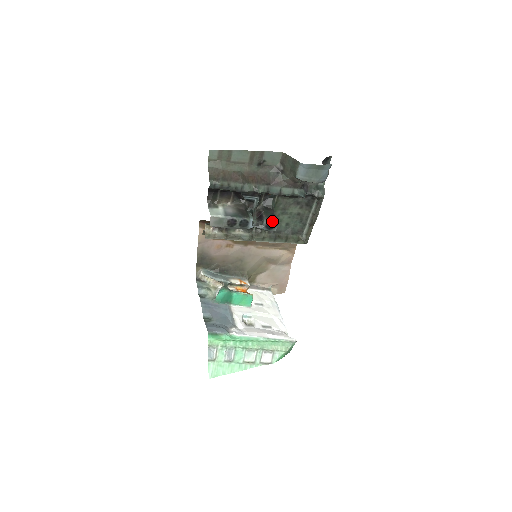
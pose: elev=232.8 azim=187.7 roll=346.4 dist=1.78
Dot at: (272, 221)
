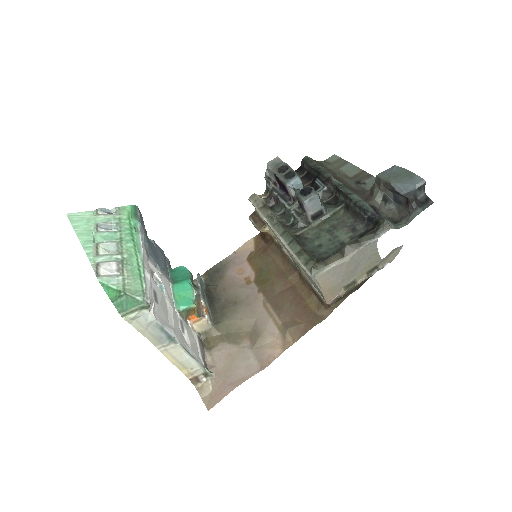
Dot at: (312, 188)
